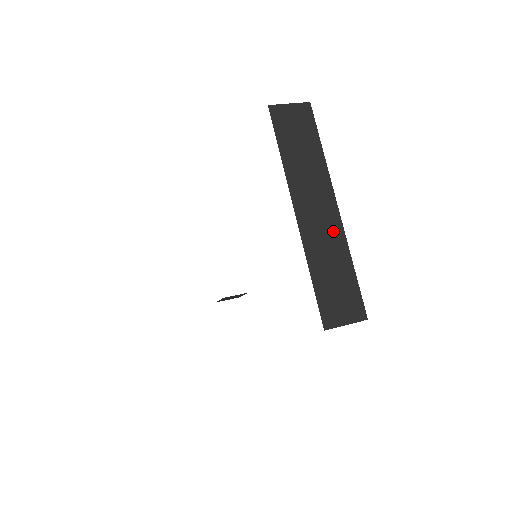
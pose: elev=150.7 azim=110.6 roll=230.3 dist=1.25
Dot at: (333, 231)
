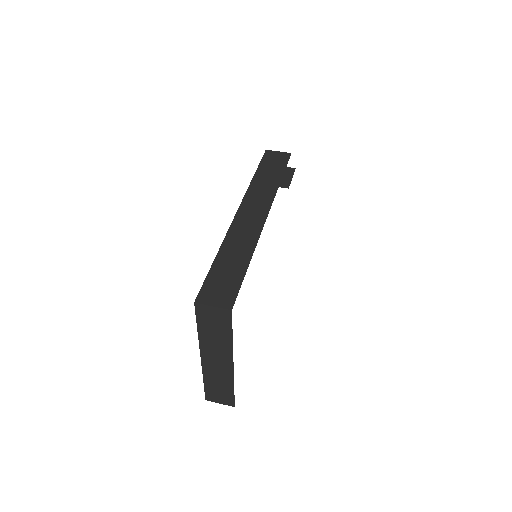
Dot at: (225, 373)
